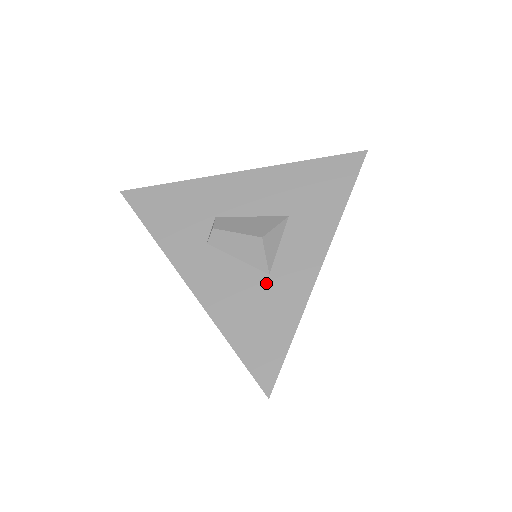
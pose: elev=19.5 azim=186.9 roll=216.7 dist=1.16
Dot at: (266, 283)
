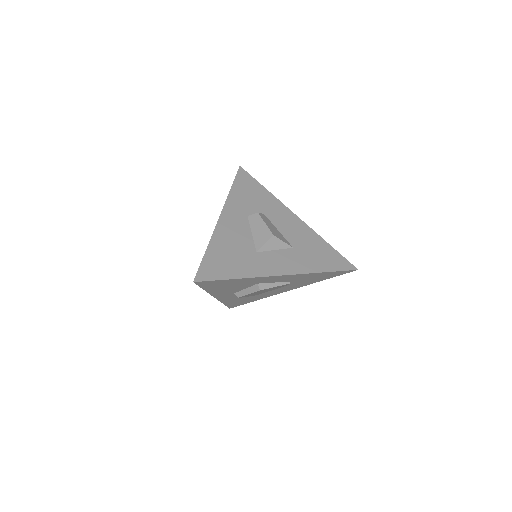
Dot at: (251, 253)
